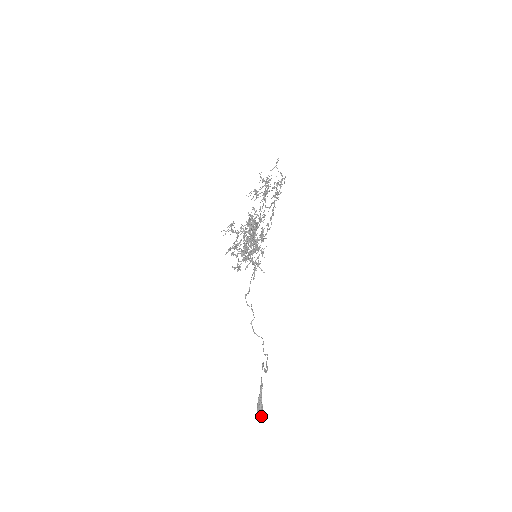
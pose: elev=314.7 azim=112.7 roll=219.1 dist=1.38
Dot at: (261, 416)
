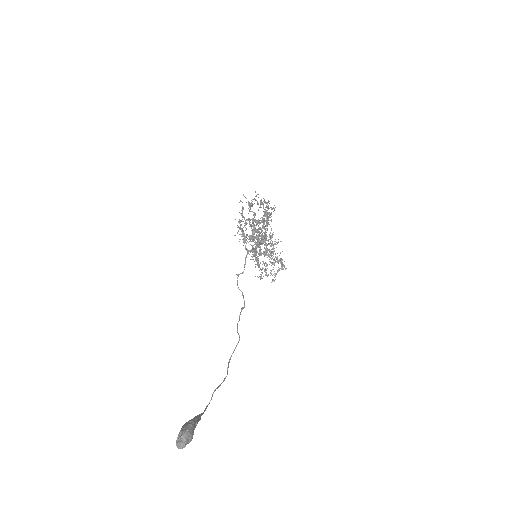
Dot at: (186, 440)
